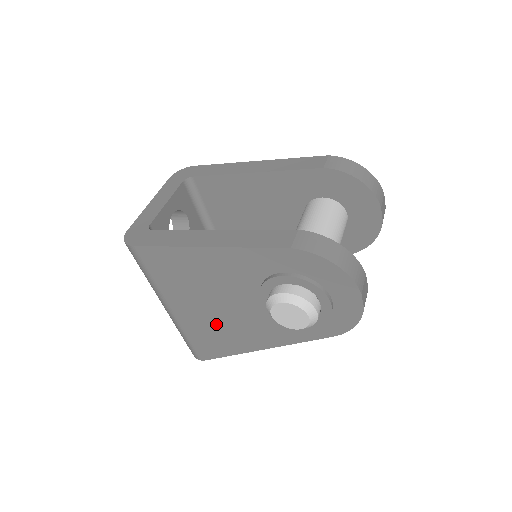
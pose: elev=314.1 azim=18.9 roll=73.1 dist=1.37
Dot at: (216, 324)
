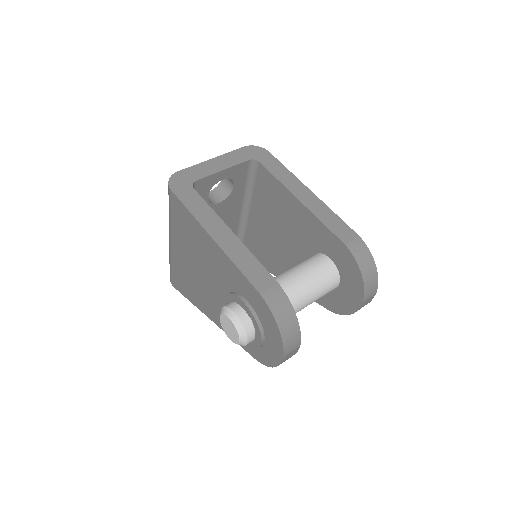
Dot at: (192, 278)
